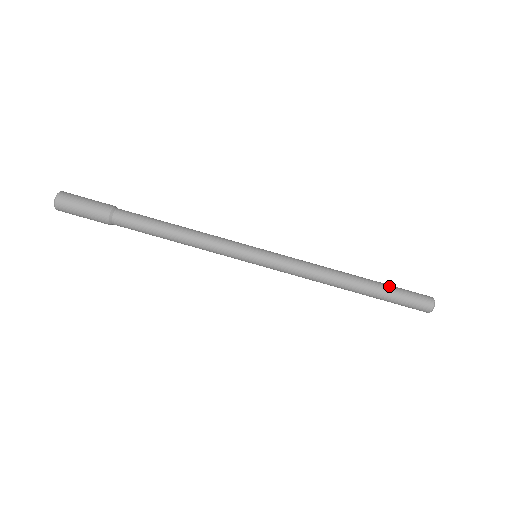
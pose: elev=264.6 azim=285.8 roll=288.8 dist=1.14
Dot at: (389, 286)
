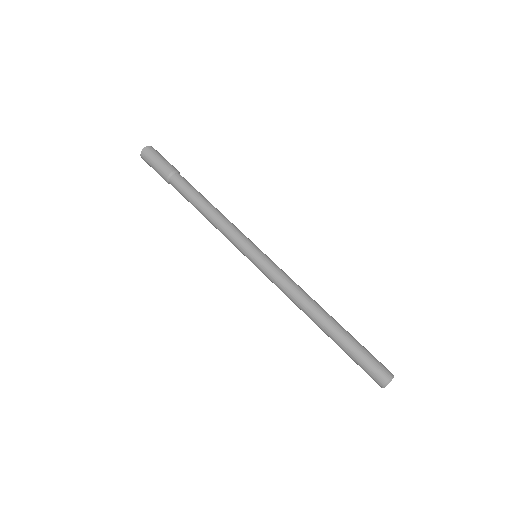
Dot at: occluded
